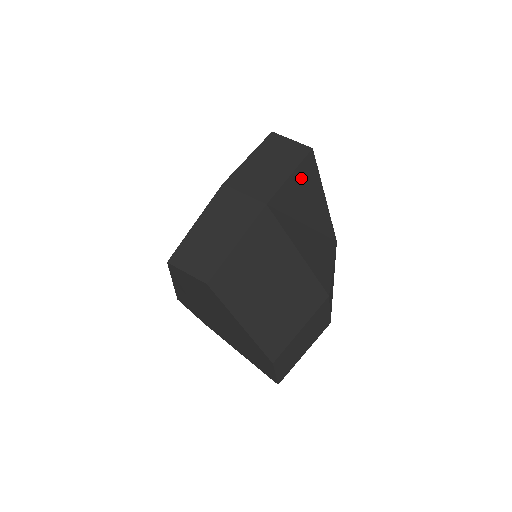
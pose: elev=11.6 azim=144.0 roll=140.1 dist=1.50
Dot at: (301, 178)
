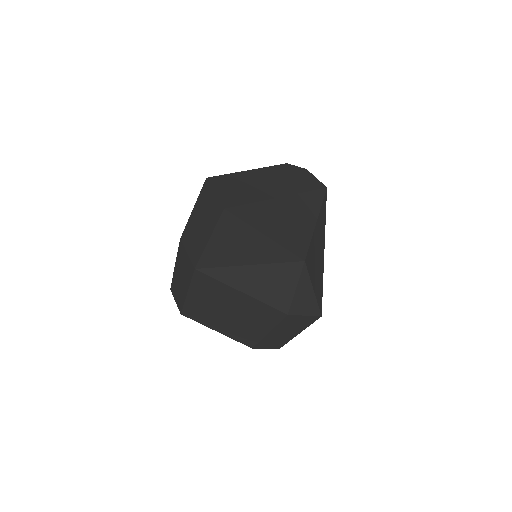
Dot at: (223, 237)
